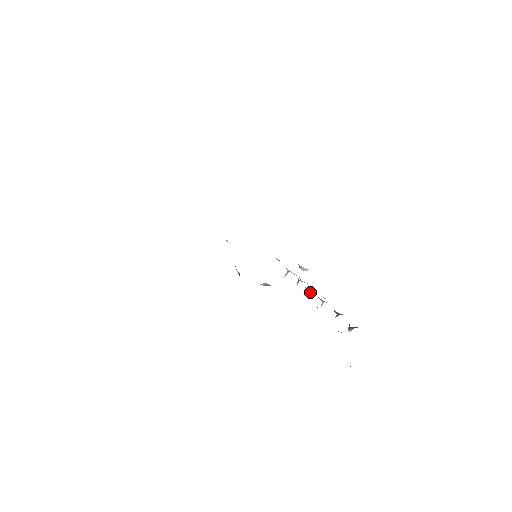
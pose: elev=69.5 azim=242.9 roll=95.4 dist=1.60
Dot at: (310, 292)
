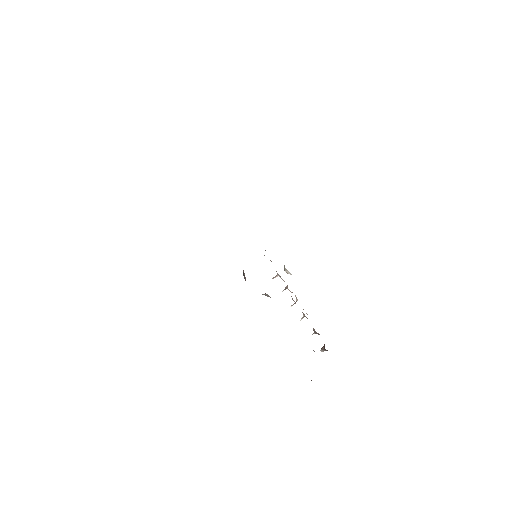
Dot at: occluded
